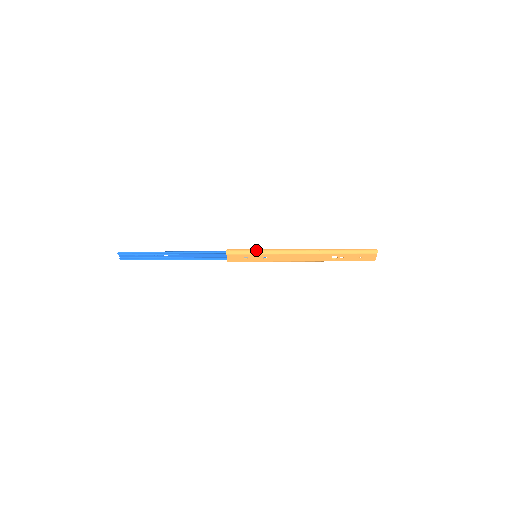
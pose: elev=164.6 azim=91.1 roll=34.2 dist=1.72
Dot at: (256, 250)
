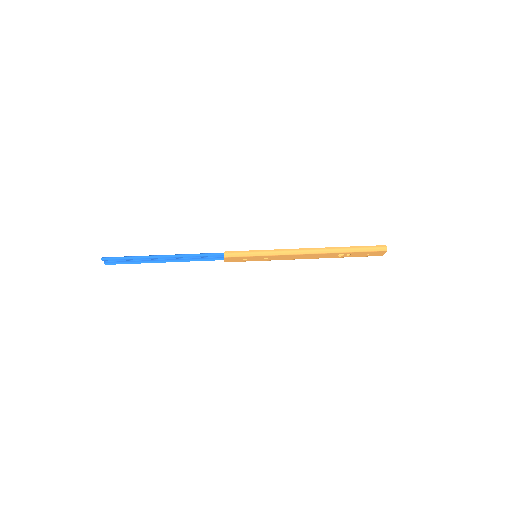
Dot at: (256, 252)
